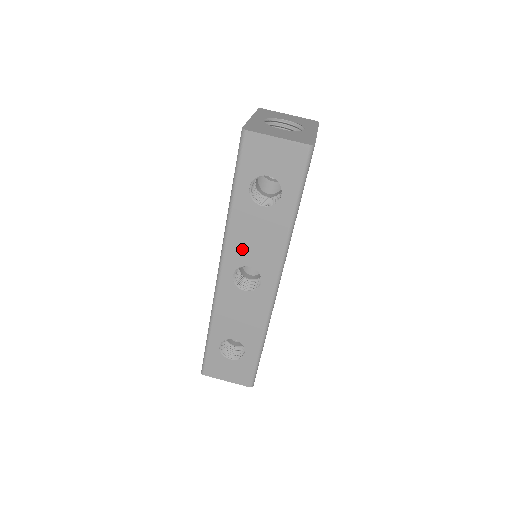
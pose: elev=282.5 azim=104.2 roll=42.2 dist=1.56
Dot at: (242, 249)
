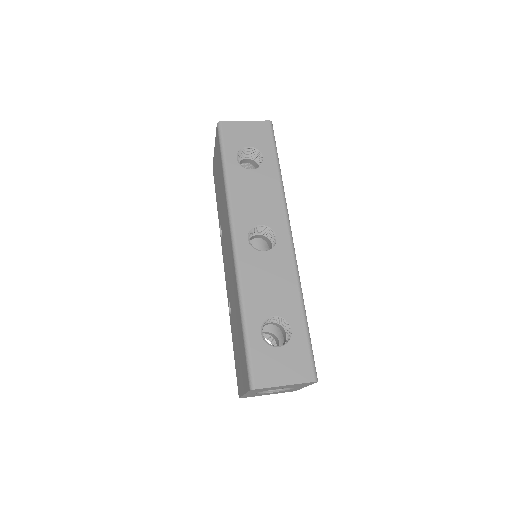
Dot at: (248, 210)
